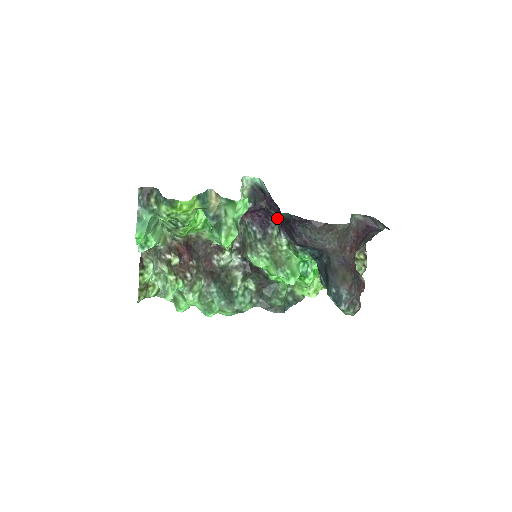
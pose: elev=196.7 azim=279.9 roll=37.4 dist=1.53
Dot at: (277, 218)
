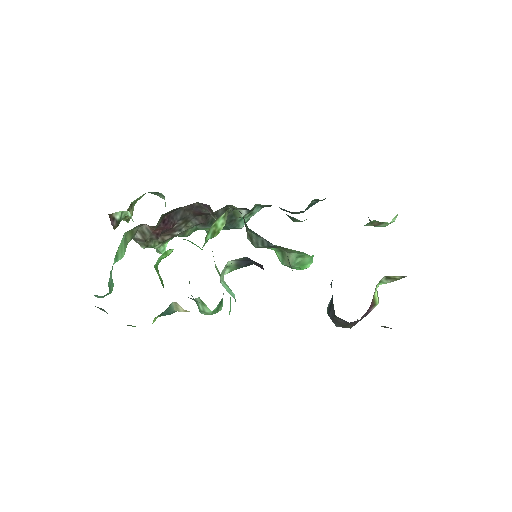
Dot at: occluded
